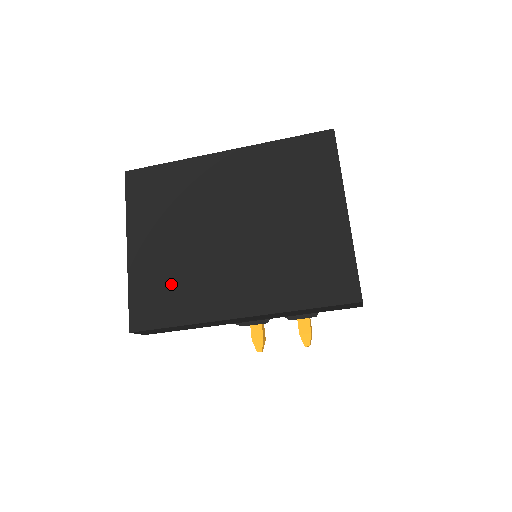
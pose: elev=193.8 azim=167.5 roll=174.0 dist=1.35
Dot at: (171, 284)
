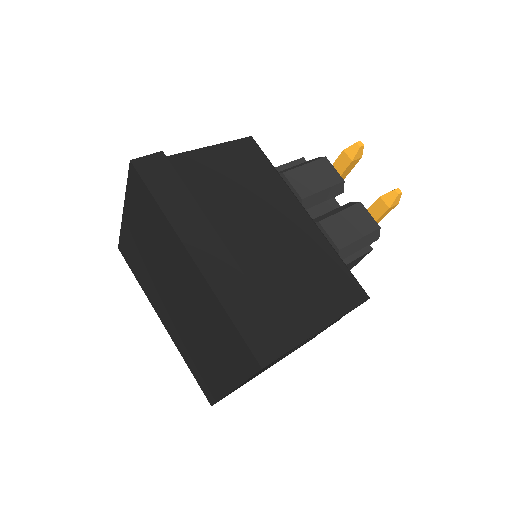
Dot at: (139, 263)
